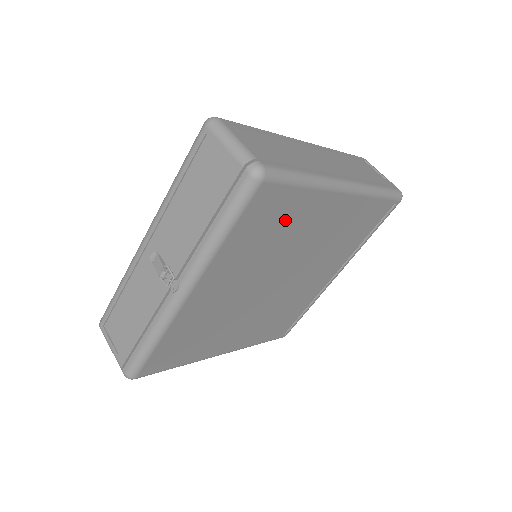
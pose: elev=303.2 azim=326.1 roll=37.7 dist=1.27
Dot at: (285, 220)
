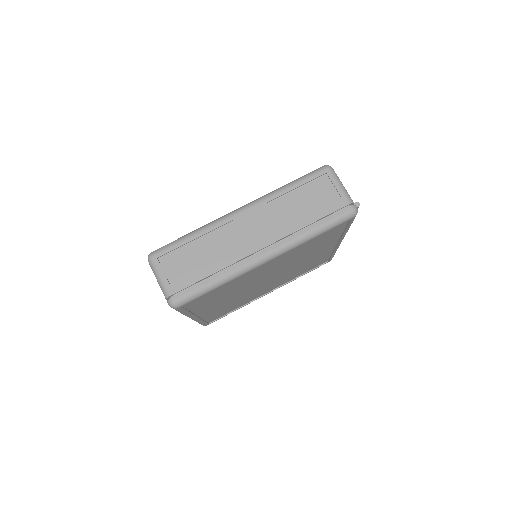
Dot at: (226, 288)
